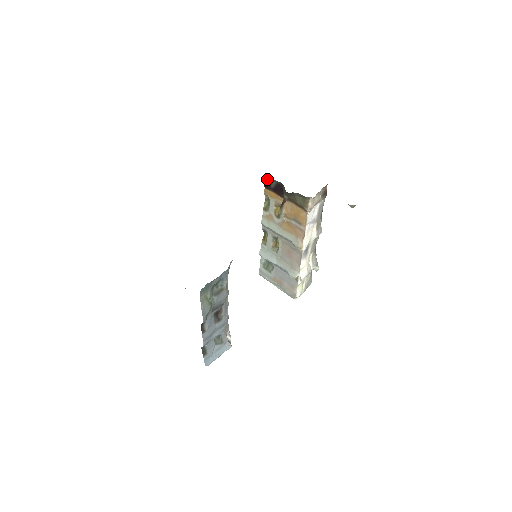
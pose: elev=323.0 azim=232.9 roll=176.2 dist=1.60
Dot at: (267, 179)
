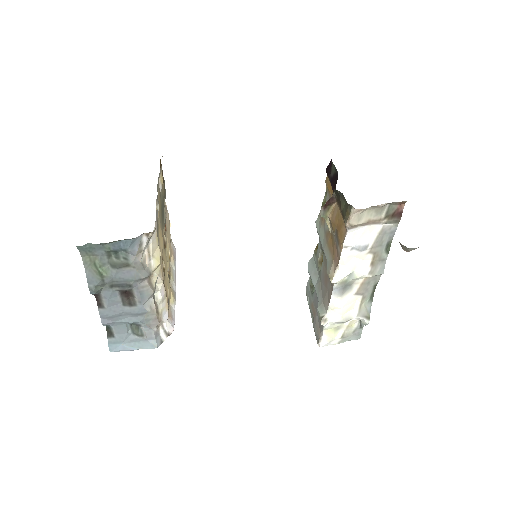
Dot at: occluded
